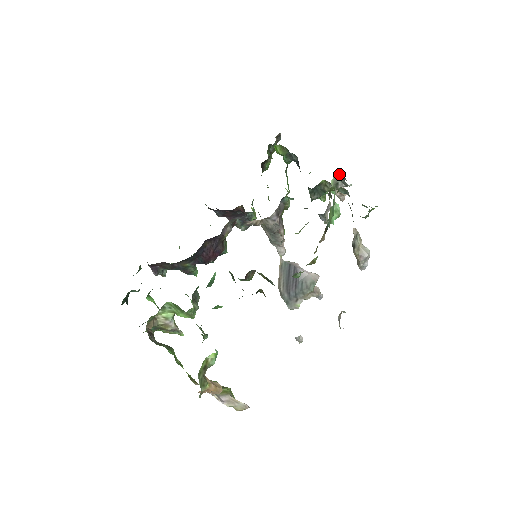
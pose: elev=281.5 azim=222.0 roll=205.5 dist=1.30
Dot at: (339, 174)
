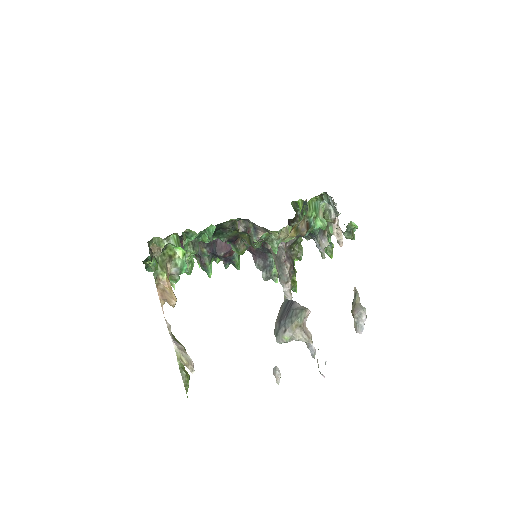
Dot at: (331, 201)
